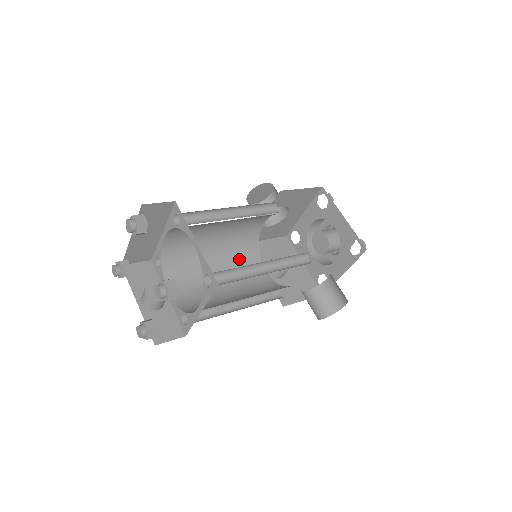
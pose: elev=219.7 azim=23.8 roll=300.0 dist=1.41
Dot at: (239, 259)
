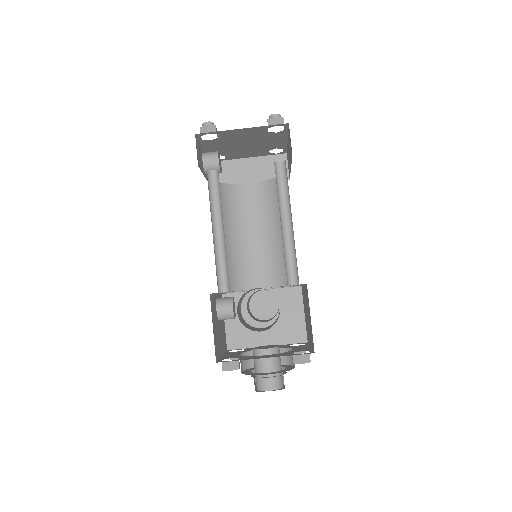
Dot at: occluded
